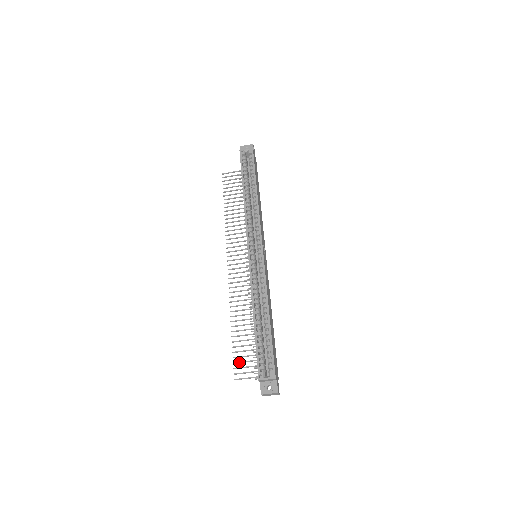
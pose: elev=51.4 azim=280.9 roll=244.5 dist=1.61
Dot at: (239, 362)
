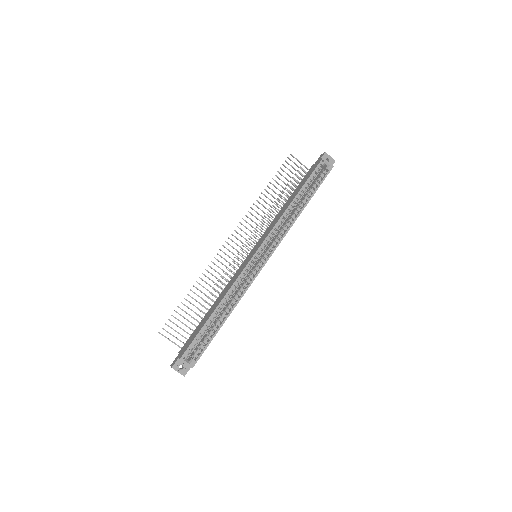
Dot at: (173, 322)
